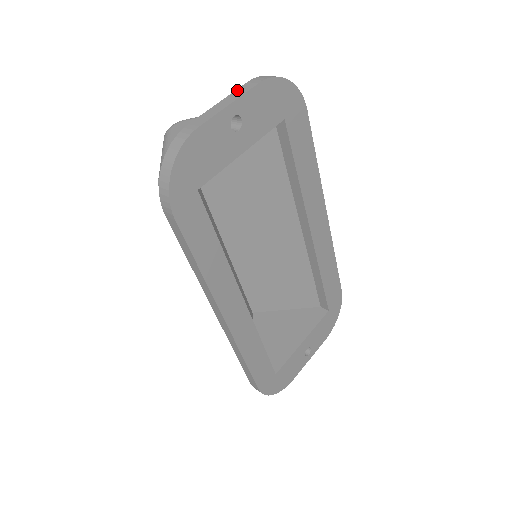
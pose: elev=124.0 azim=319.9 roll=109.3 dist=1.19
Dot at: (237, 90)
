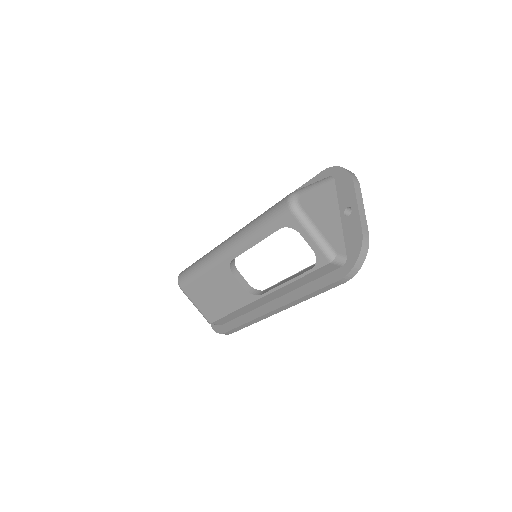
Dot at: (356, 193)
